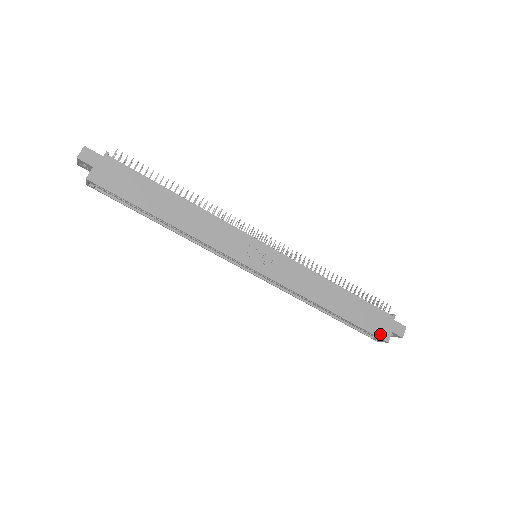
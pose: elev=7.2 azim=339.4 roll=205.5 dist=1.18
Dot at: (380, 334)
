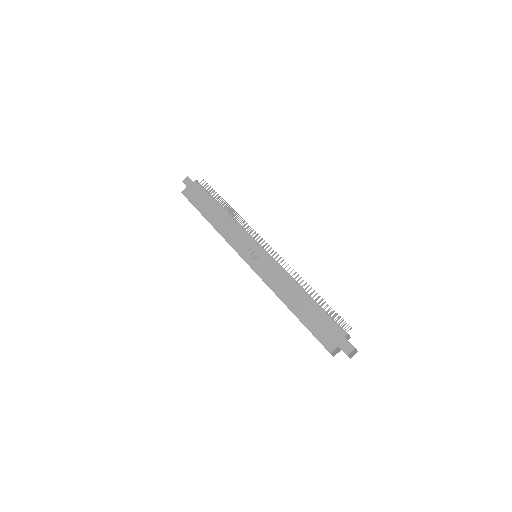
Dot at: (325, 343)
